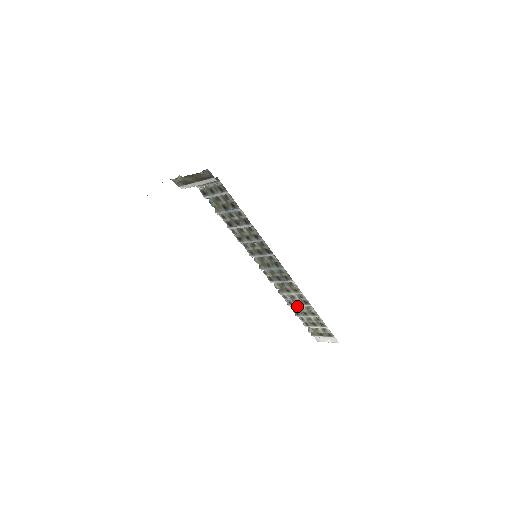
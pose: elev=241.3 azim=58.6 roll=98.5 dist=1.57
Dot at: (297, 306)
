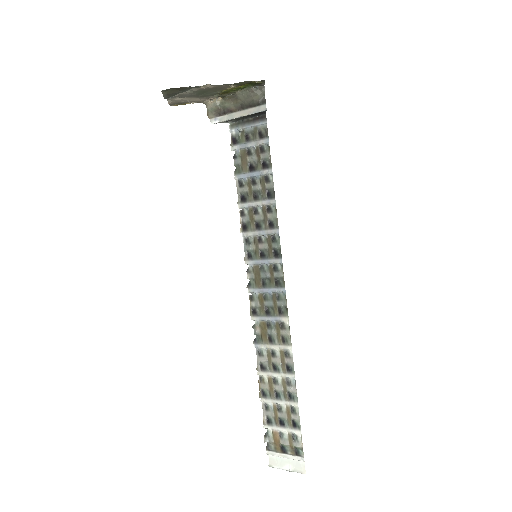
Dot at: (270, 376)
